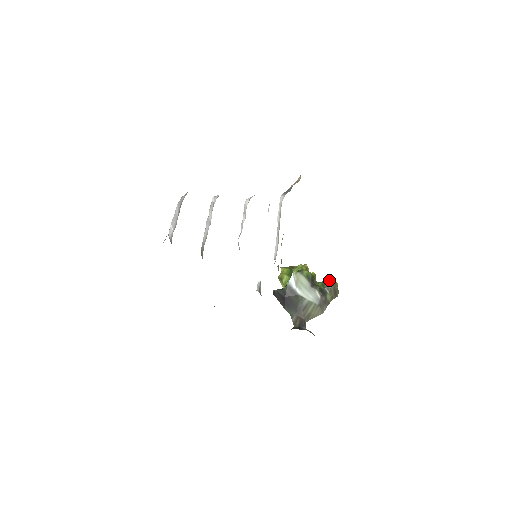
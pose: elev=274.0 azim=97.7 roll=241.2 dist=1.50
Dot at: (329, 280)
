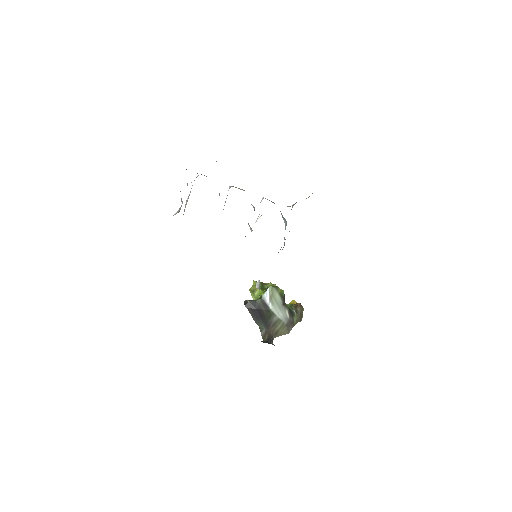
Dot at: (298, 303)
